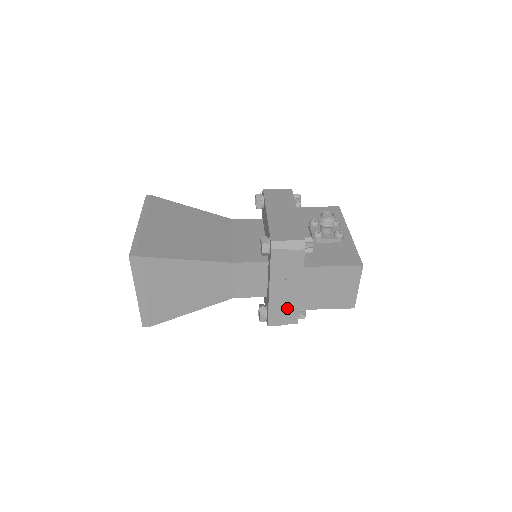
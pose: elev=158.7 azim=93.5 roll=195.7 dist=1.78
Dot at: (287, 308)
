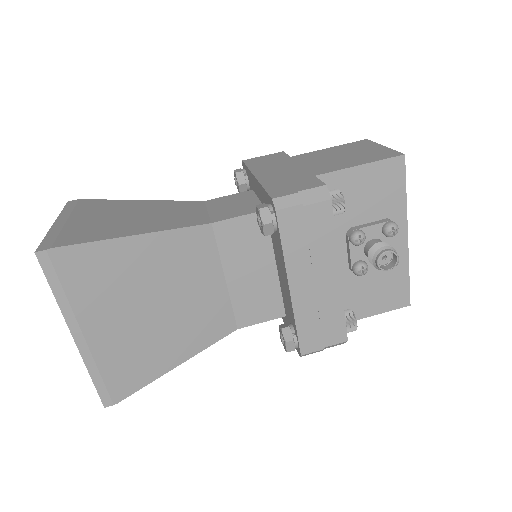
Dot at: occluded
